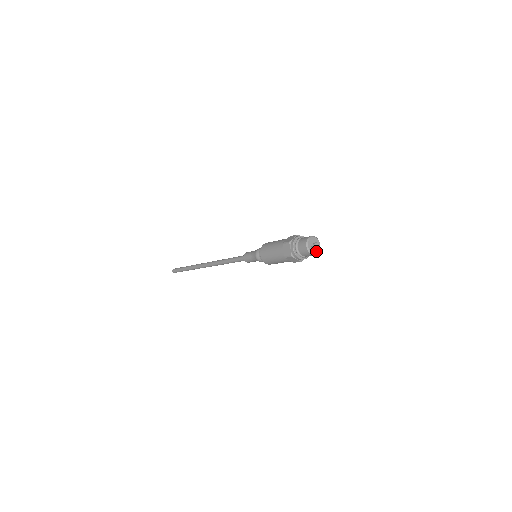
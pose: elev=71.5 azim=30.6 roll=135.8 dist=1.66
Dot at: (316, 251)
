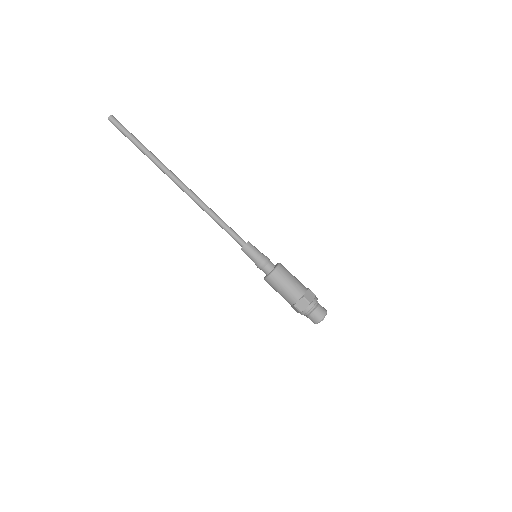
Dot at: occluded
